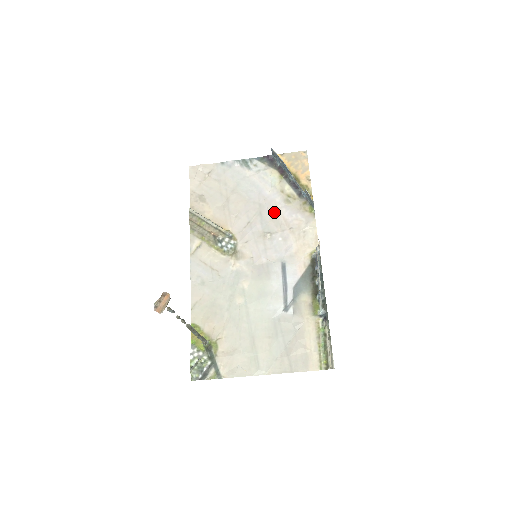
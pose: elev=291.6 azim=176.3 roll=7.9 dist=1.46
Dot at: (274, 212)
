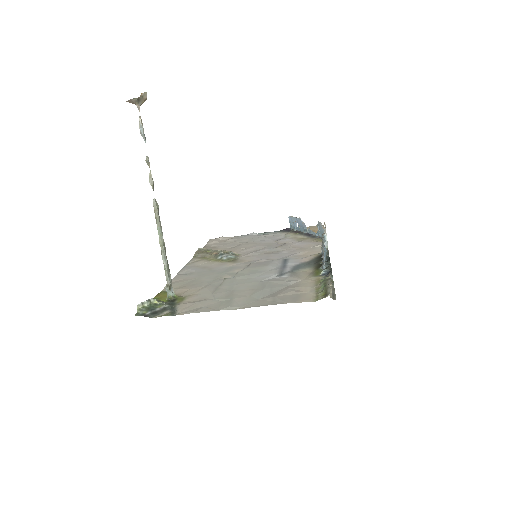
Dot at: (284, 244)
